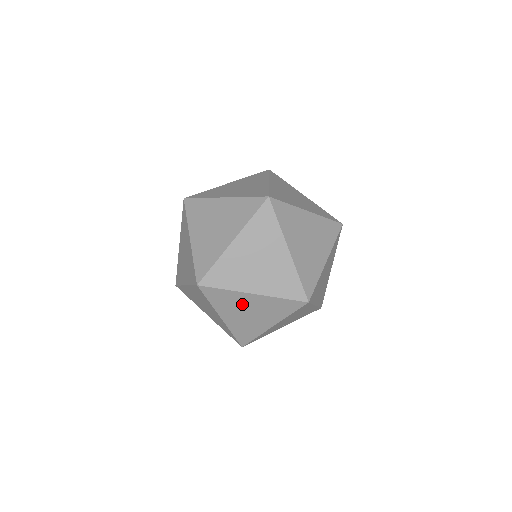
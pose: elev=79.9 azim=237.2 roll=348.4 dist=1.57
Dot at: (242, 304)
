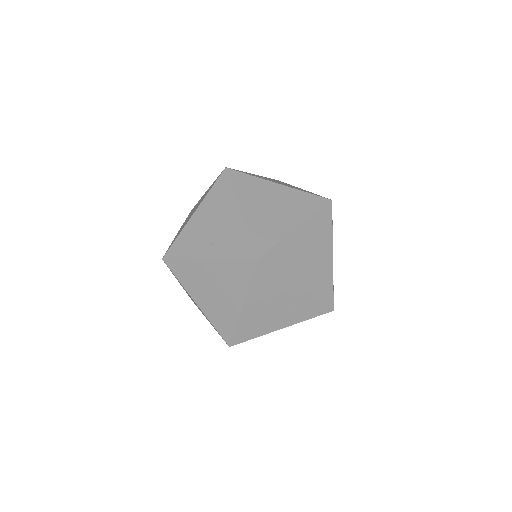
Dot at: occluded
